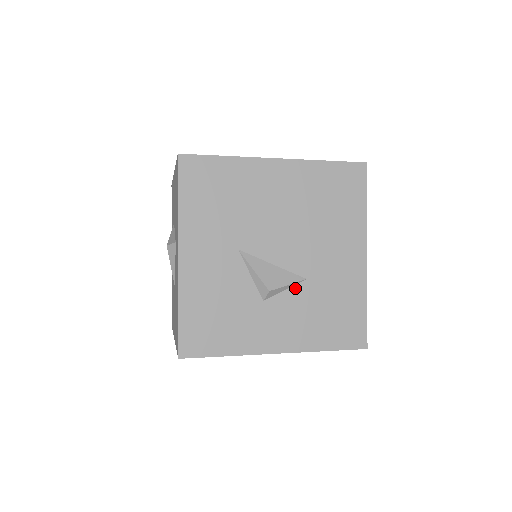
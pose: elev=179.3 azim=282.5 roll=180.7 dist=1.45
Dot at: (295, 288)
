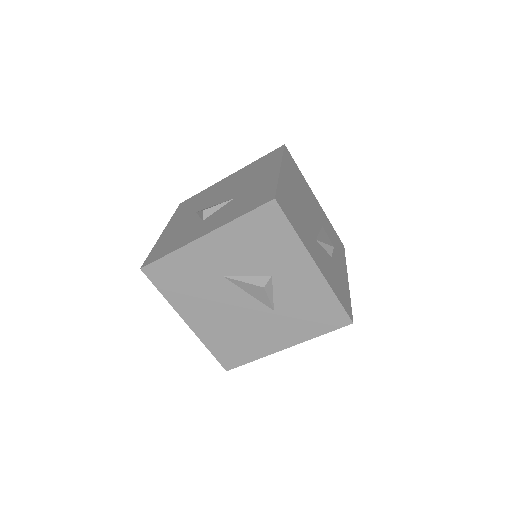
Dot at: (225, 205)
